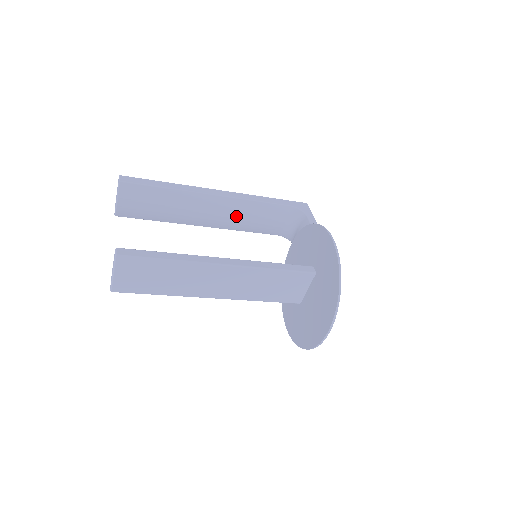
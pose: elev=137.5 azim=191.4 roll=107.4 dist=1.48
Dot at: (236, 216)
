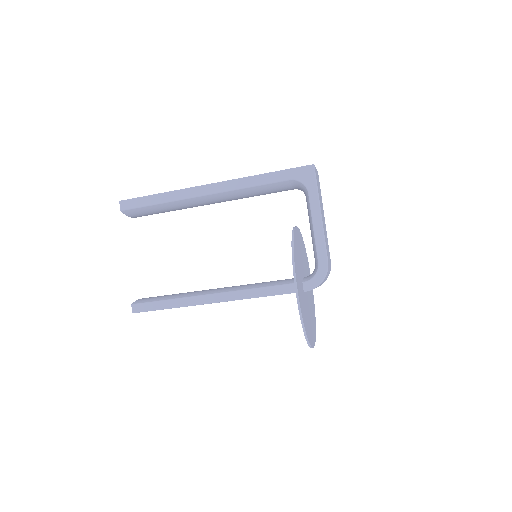
Dot at: (238, 198)
